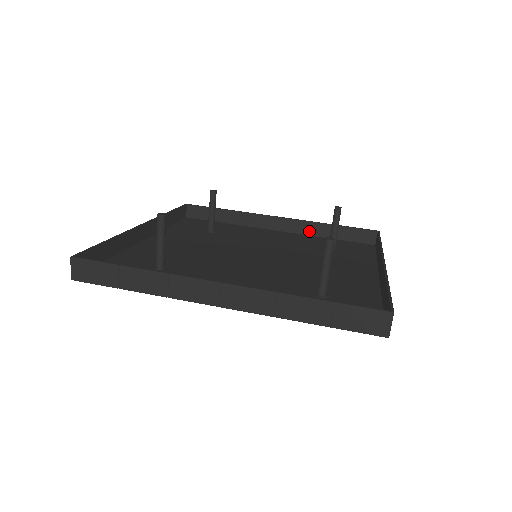
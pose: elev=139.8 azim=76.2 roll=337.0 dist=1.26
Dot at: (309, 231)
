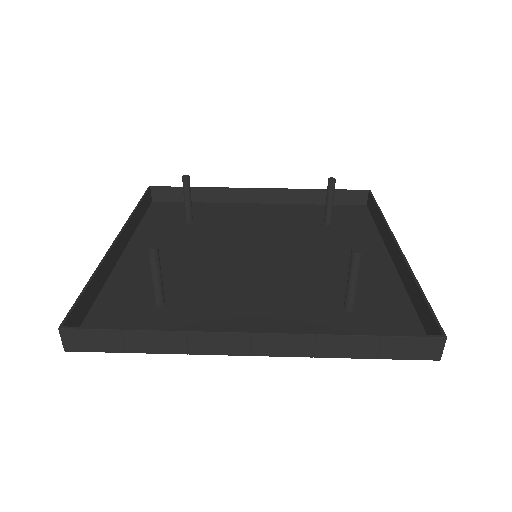
Dot at: (294, 199)
